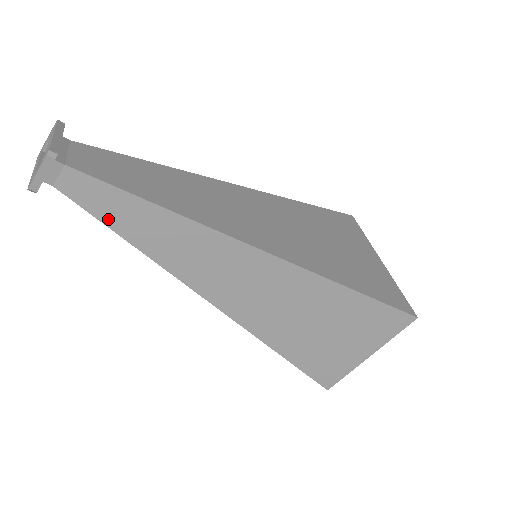
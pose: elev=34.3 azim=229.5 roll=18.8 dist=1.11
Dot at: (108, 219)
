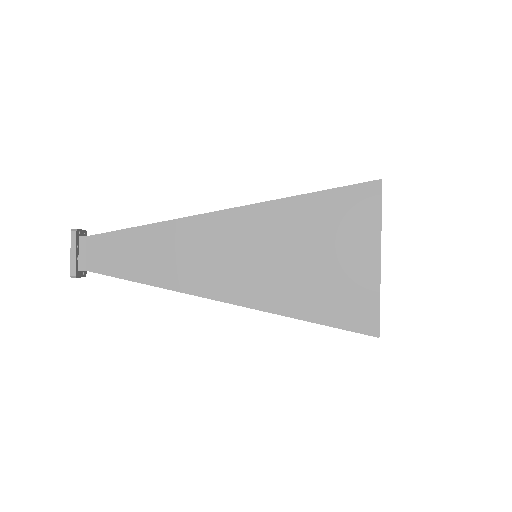
Dot at: occluded
